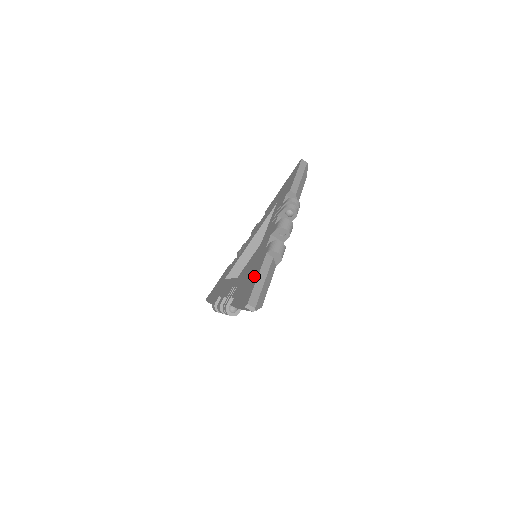
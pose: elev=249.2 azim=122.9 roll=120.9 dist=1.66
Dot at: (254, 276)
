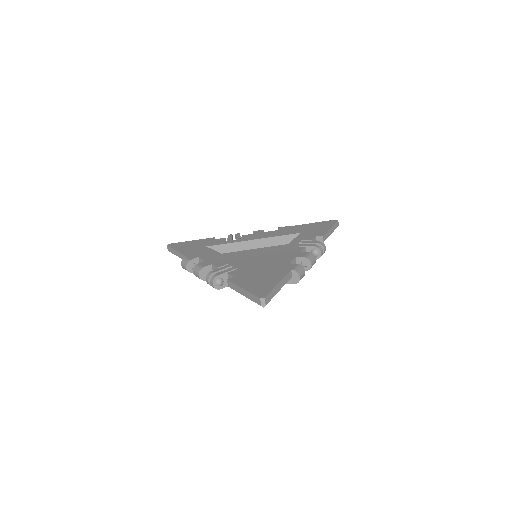
Dot at: (272, 278)
